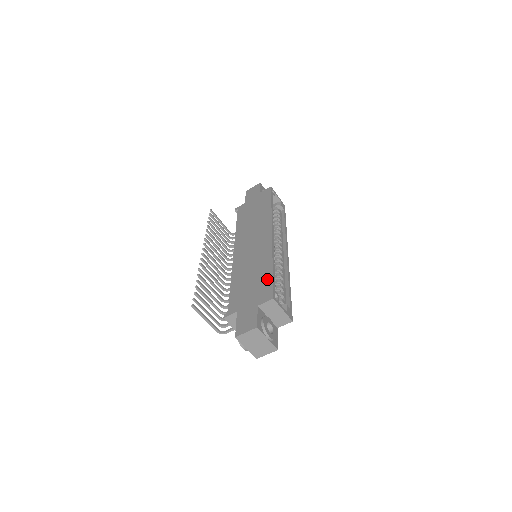
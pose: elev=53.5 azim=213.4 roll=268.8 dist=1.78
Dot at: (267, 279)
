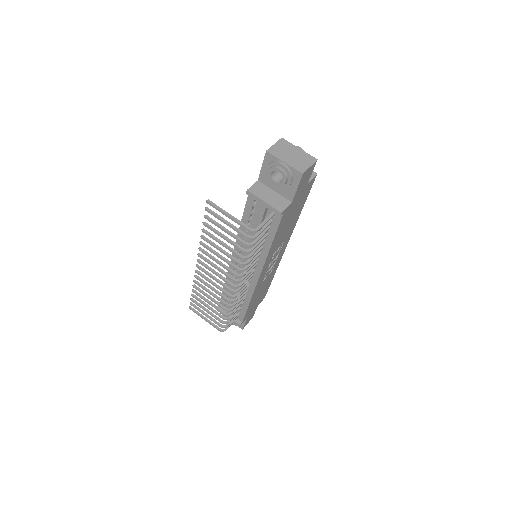
Dot at: occluded
